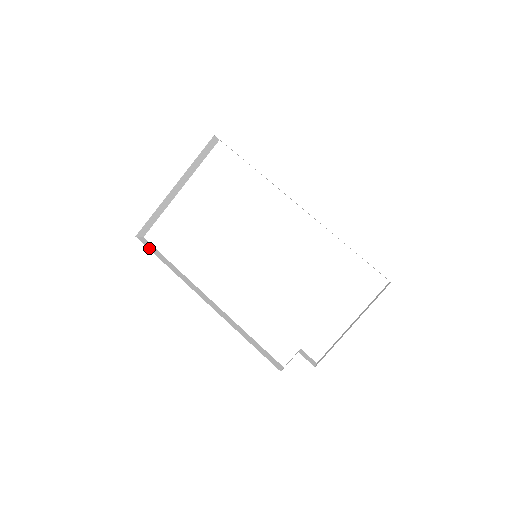
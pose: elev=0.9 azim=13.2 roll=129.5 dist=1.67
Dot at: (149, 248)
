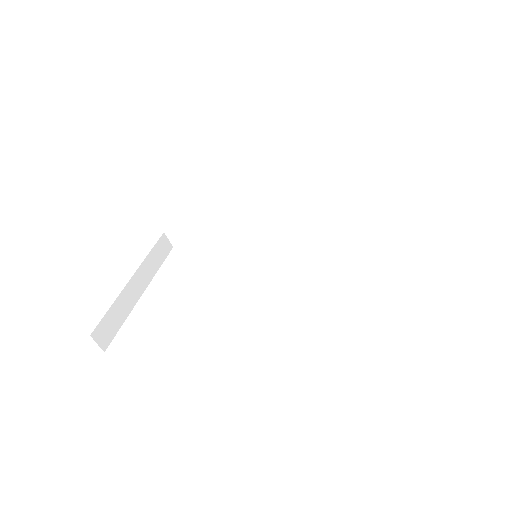
Dot at: occluded
